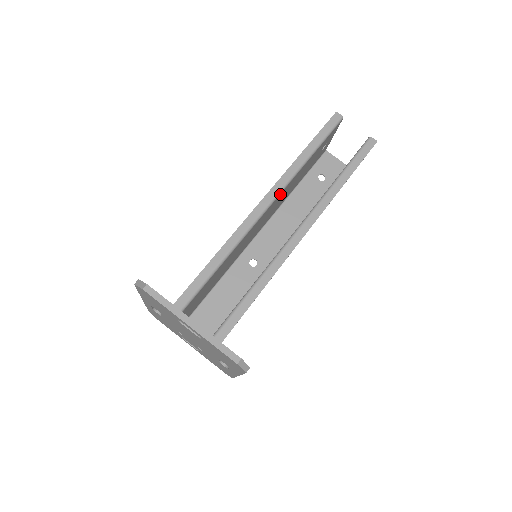
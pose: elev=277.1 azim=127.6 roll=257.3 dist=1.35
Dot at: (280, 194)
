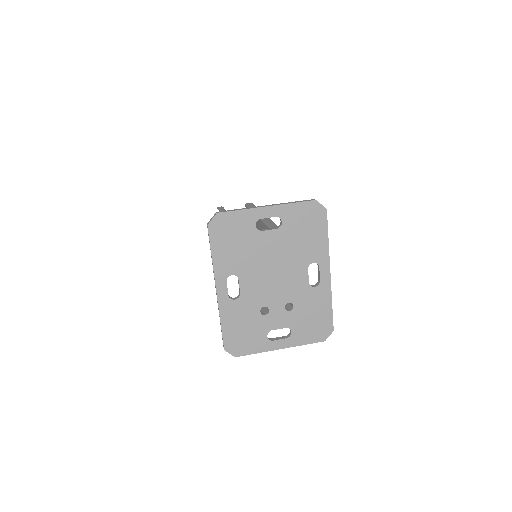
Dot at: occluded
